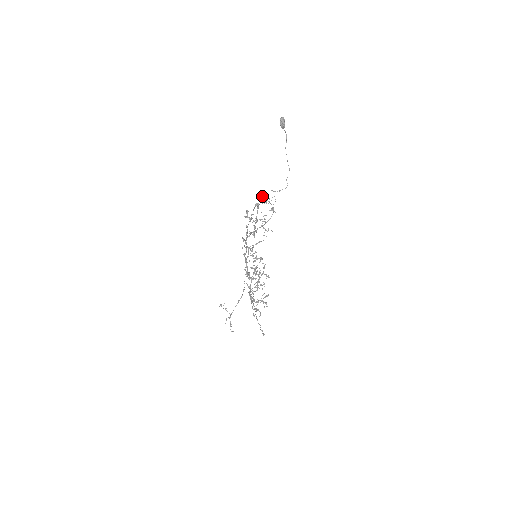
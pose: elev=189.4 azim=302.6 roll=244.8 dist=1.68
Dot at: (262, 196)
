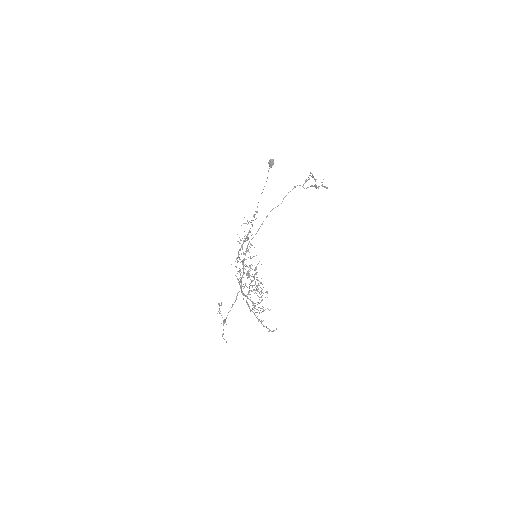
Dot at: (244, 217)
